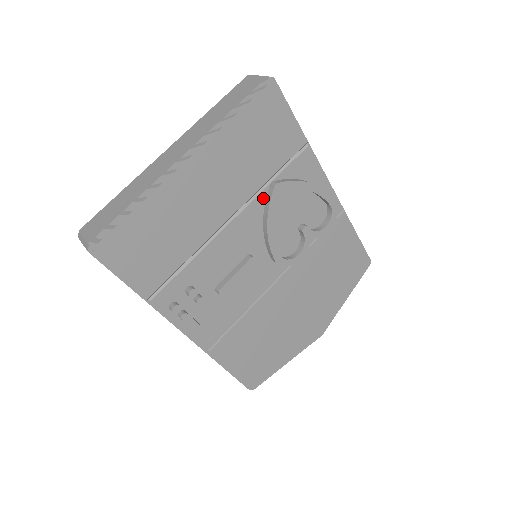
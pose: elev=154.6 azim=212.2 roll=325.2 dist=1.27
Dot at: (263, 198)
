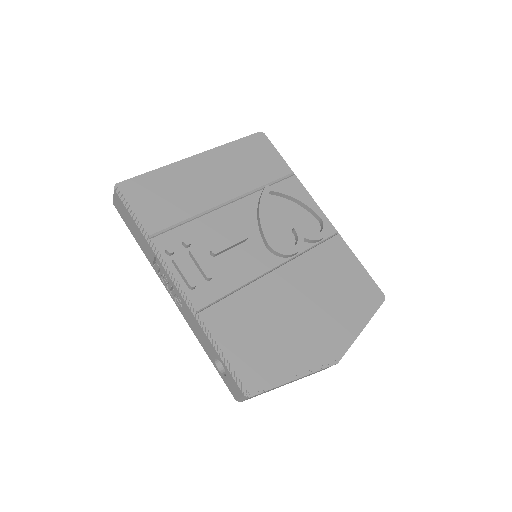
Dot at: (257, 197)
